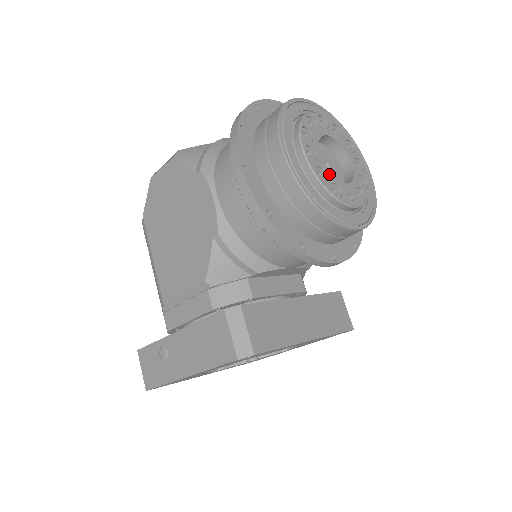
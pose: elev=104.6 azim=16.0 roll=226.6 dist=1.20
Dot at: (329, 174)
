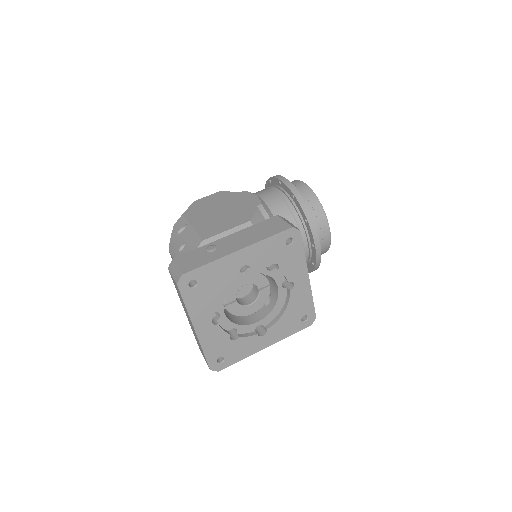
Dot at: occluded
